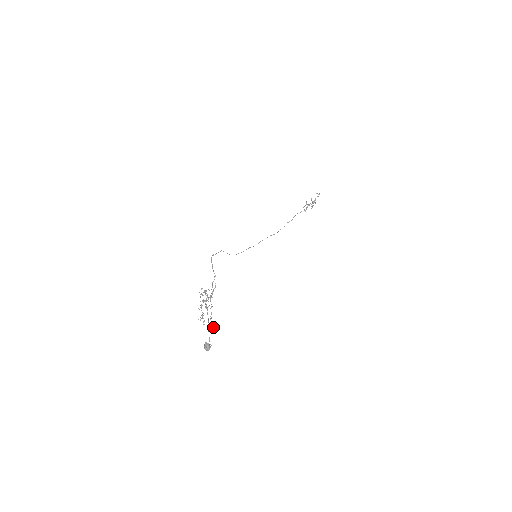
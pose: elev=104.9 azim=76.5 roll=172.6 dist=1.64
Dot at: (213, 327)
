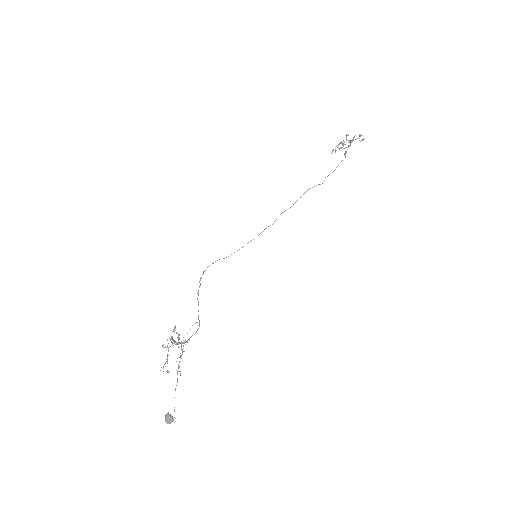
Dot at: occluded
